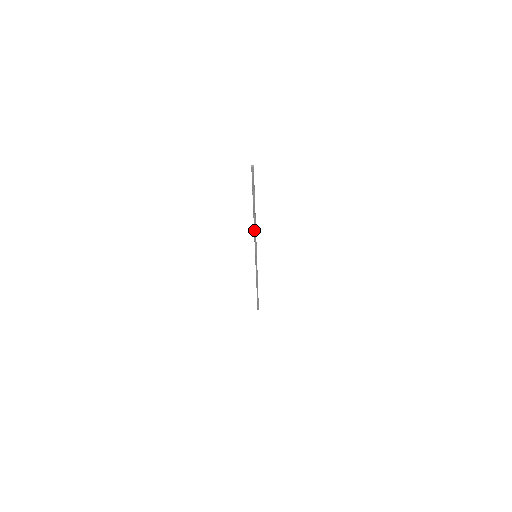
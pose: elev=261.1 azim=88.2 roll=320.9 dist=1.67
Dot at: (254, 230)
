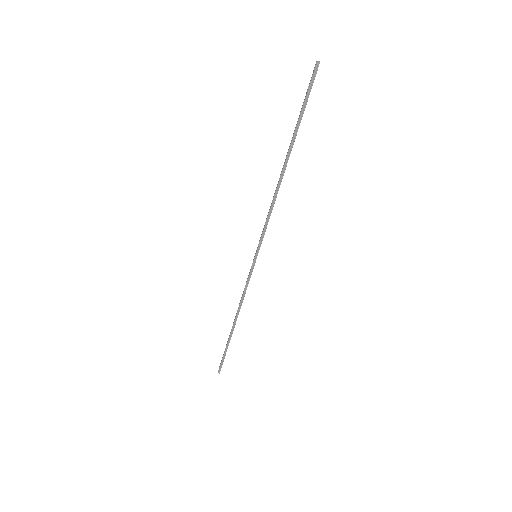
Dot at: (273, 199)
